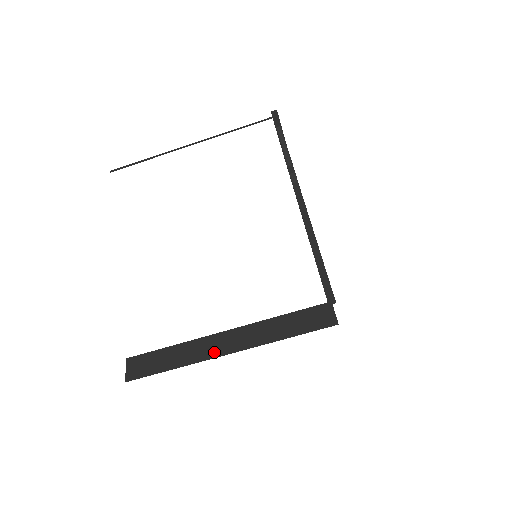
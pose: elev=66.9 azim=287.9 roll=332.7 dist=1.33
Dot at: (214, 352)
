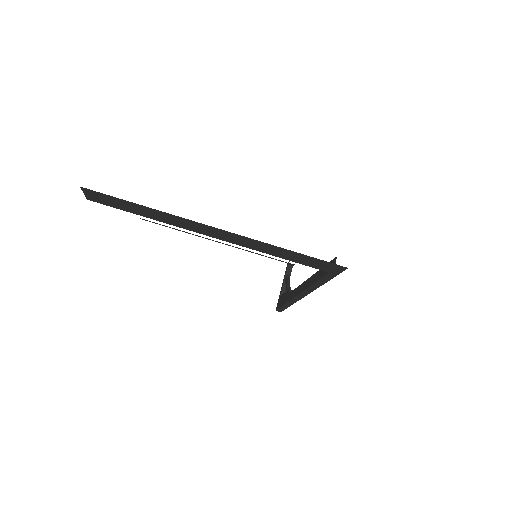
Dot at: occluded
